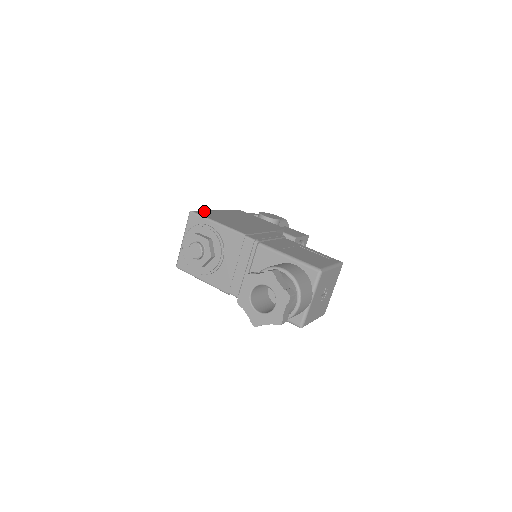
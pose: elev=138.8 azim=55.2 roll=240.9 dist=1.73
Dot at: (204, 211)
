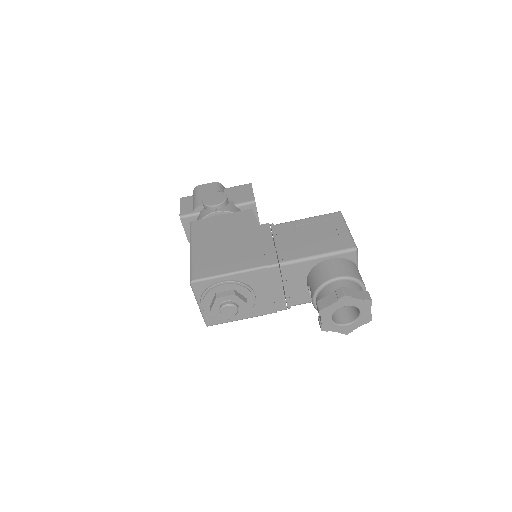
Dot at: (194, 267)
